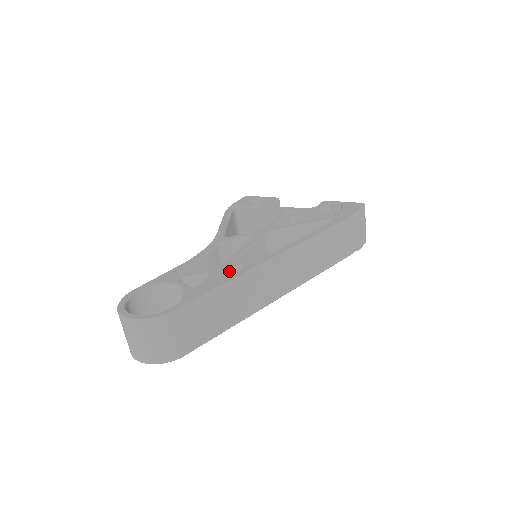
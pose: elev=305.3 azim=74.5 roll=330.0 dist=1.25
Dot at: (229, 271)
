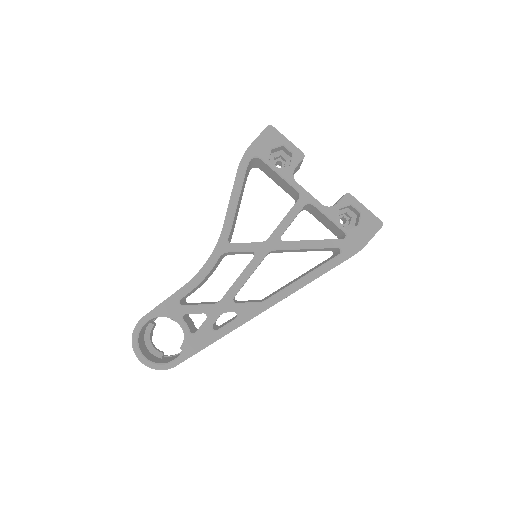
Dot at: (225, 312)
